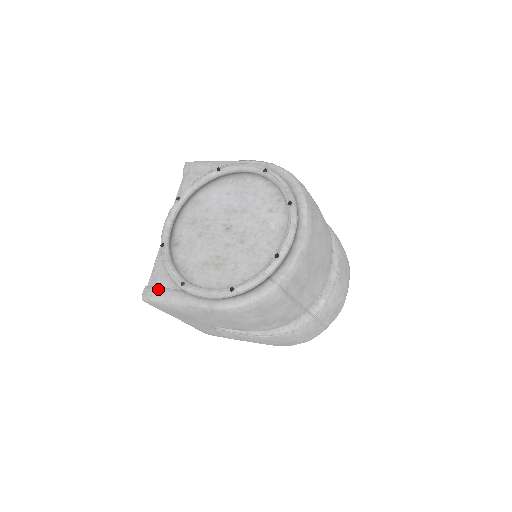
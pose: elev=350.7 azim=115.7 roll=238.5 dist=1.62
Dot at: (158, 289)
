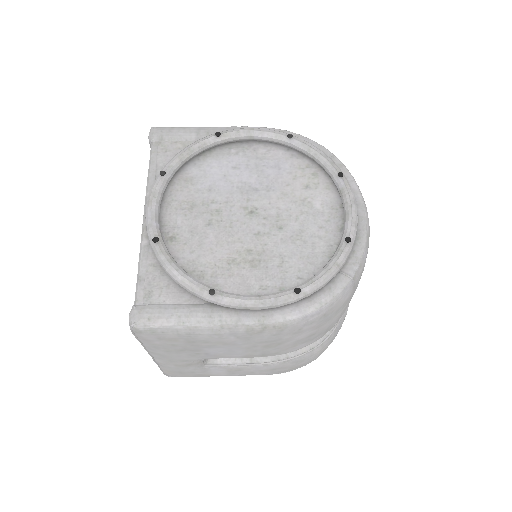
Dot at: (160, 307)
